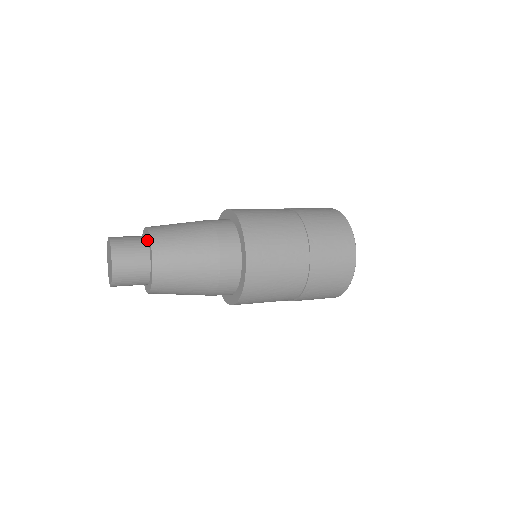
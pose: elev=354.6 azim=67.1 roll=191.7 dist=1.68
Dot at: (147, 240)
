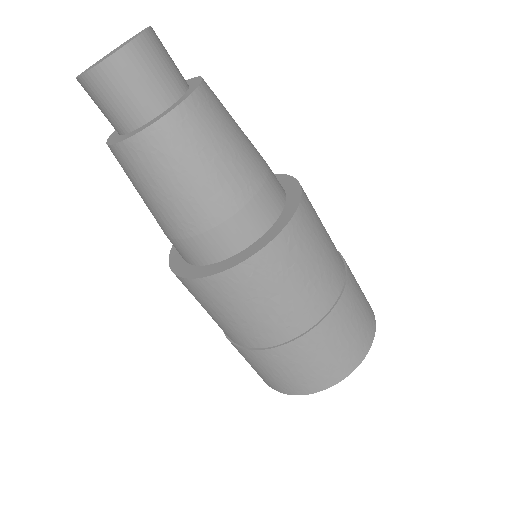
Dot at: occluded
